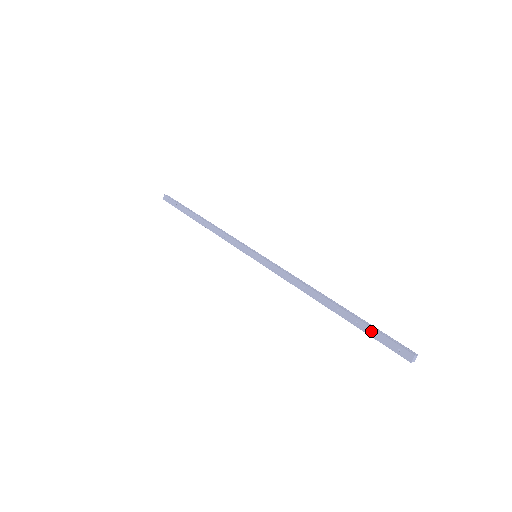
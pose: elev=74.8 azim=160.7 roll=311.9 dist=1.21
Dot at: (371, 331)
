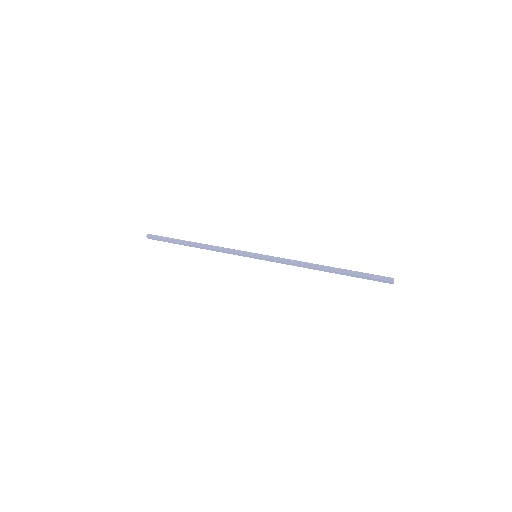
Dot at: (361, 277)
